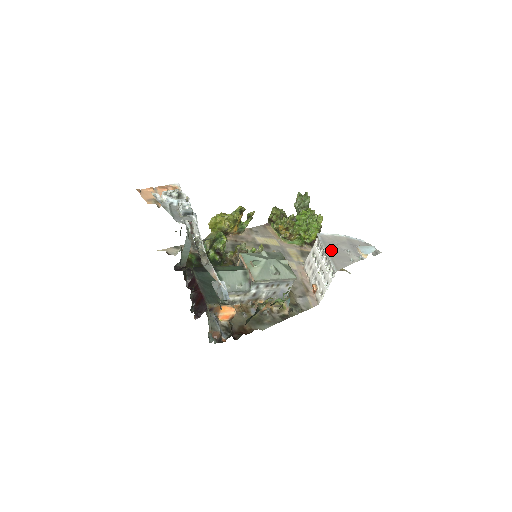
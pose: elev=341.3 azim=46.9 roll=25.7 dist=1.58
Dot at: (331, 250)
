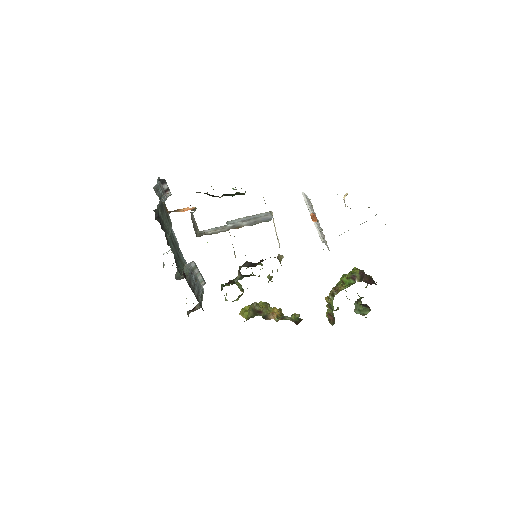
Dot at: occluded
